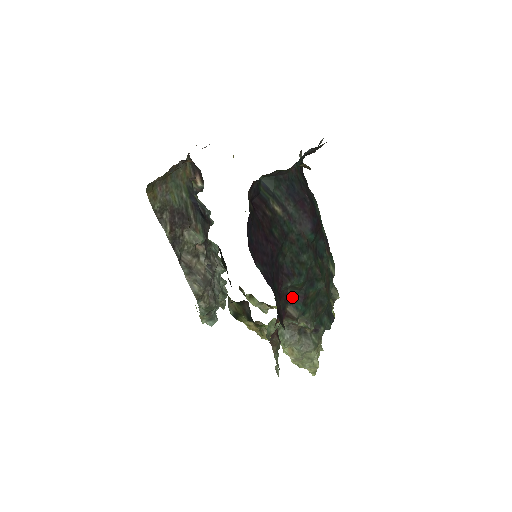
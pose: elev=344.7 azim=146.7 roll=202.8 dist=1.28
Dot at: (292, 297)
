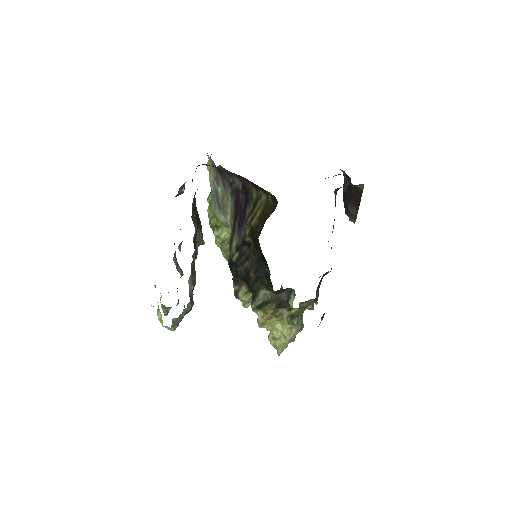
Dot at: occluded
